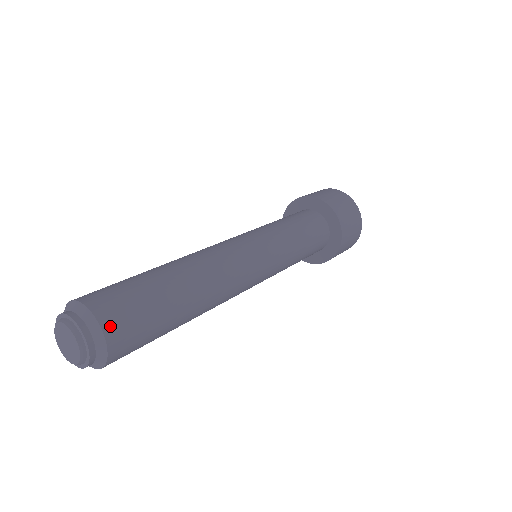
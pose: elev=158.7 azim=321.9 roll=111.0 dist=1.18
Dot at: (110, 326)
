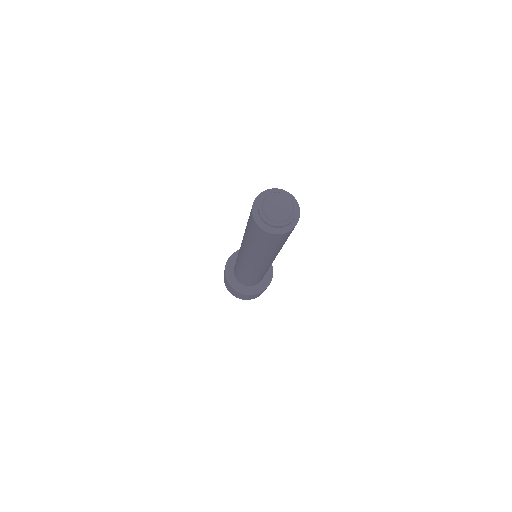
Dot at: (299, 215)
